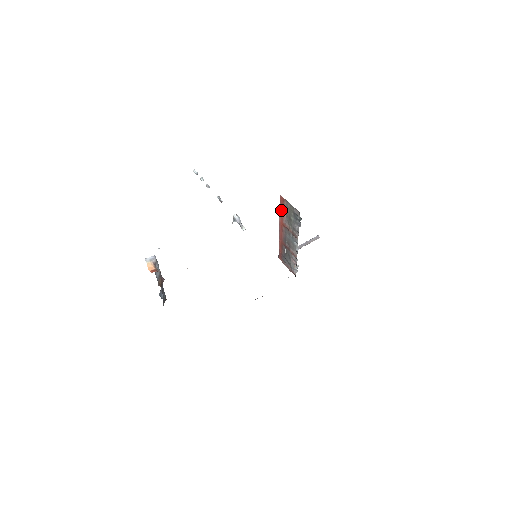
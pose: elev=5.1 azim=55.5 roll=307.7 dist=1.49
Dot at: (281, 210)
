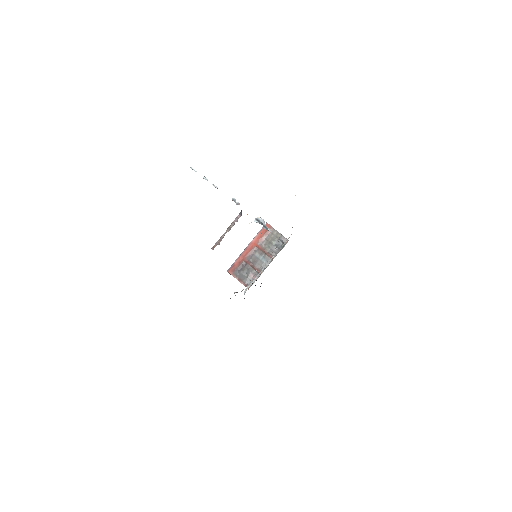
Dot at: (261, 234)
